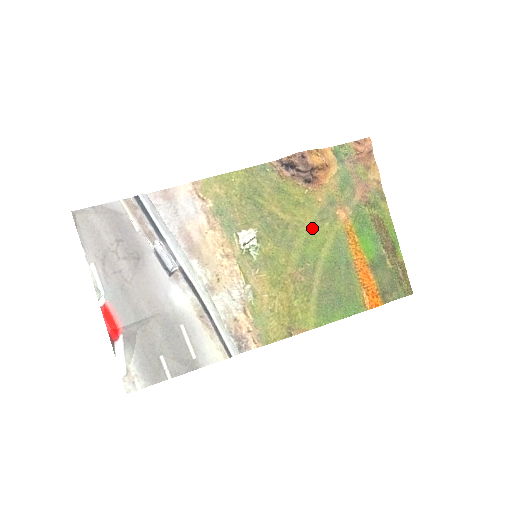
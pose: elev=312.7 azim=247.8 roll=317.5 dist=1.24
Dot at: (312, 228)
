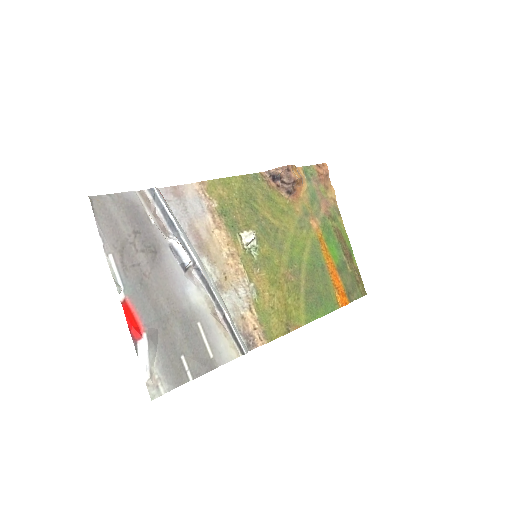
Dot at: (295, 234)
